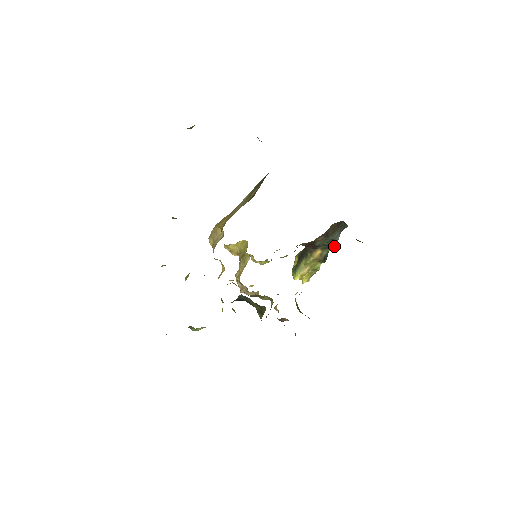
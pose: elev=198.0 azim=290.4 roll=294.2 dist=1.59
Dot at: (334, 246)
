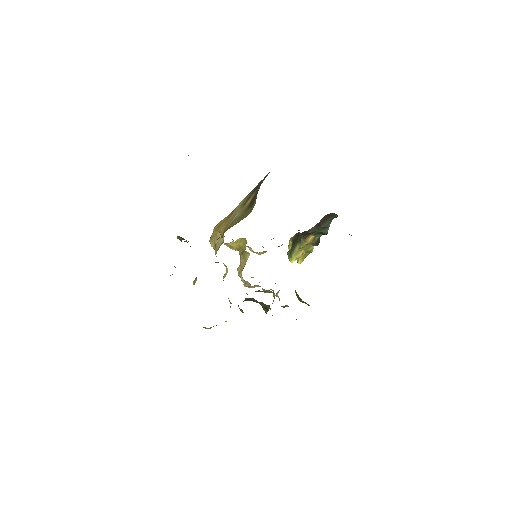
Dot at: (326, 233)
